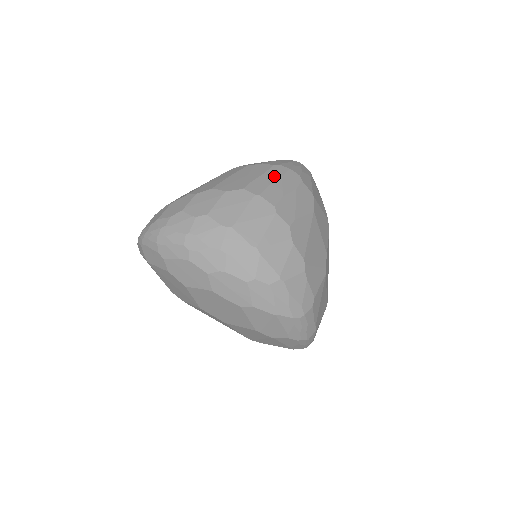
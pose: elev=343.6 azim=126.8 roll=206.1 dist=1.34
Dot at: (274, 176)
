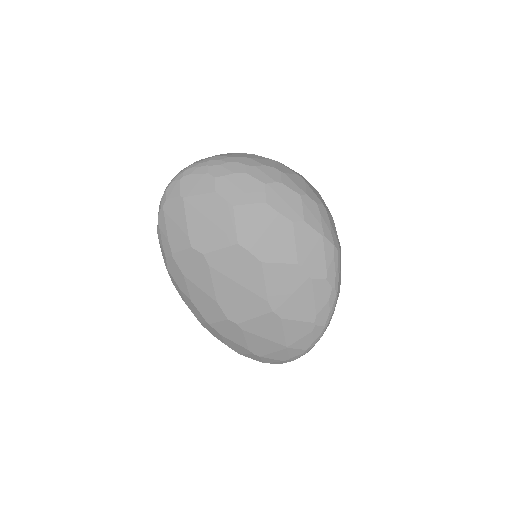
Dot at: occluded
